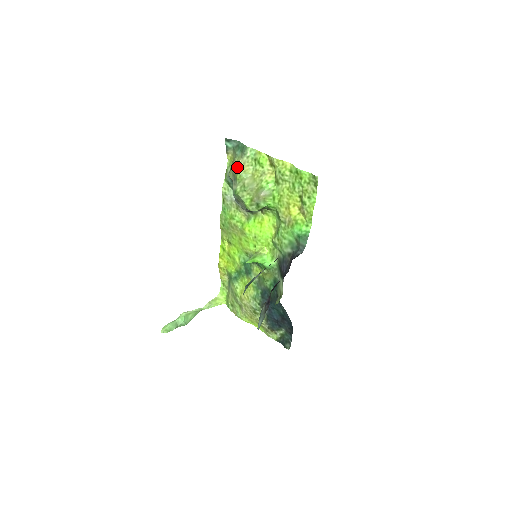
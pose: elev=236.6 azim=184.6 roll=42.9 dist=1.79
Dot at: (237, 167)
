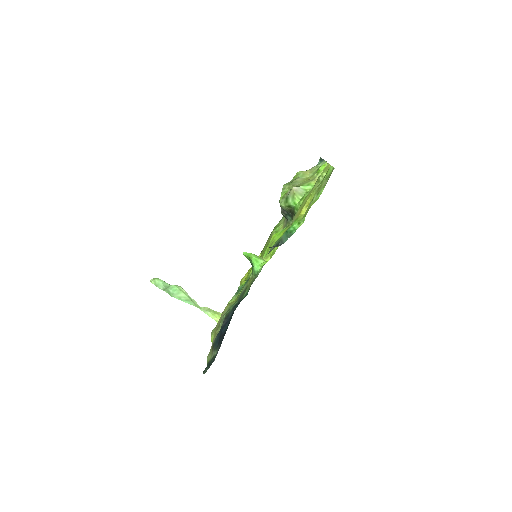
Dot at: occluded
